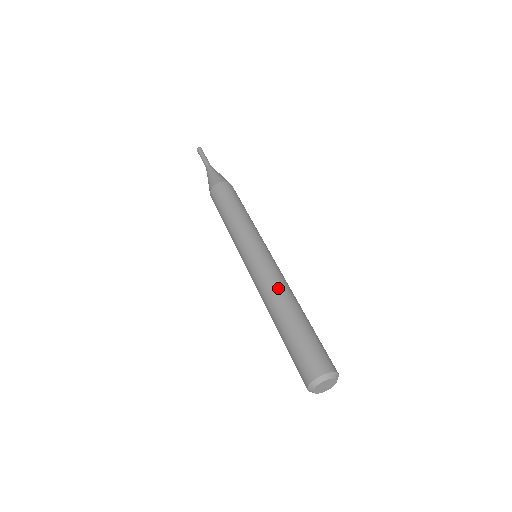
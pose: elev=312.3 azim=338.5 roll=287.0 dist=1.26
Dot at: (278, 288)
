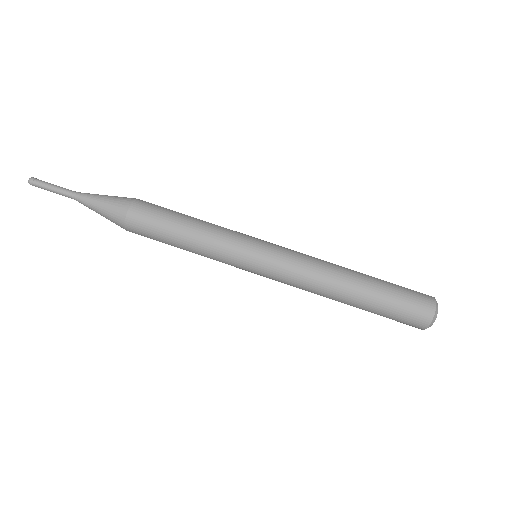
Dot at: (317, 291)
